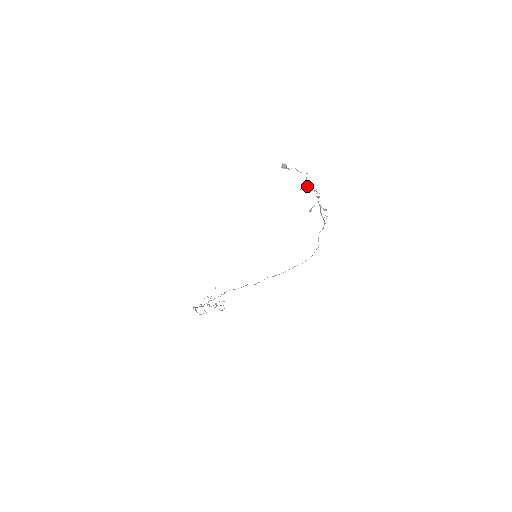
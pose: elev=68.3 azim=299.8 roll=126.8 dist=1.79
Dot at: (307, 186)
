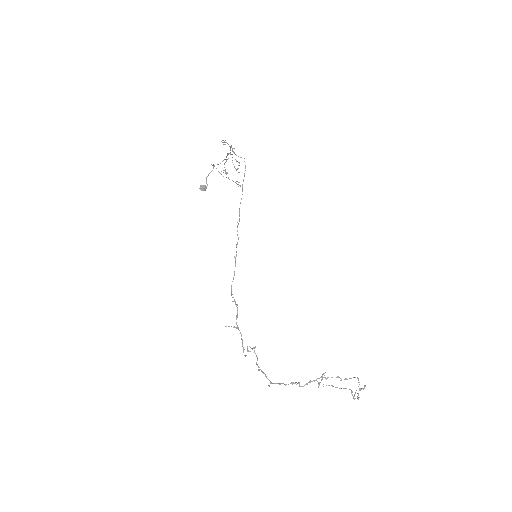
Dot at: occluded
